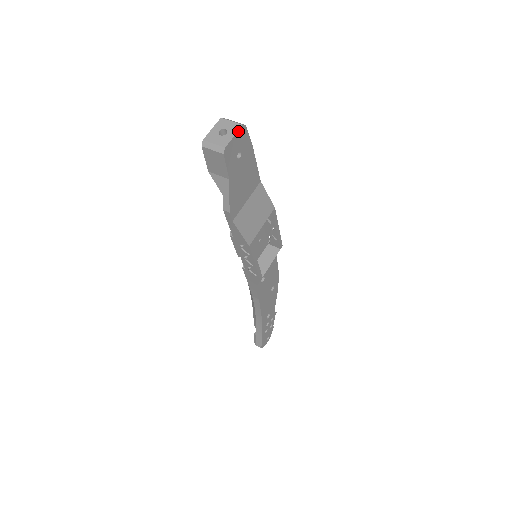
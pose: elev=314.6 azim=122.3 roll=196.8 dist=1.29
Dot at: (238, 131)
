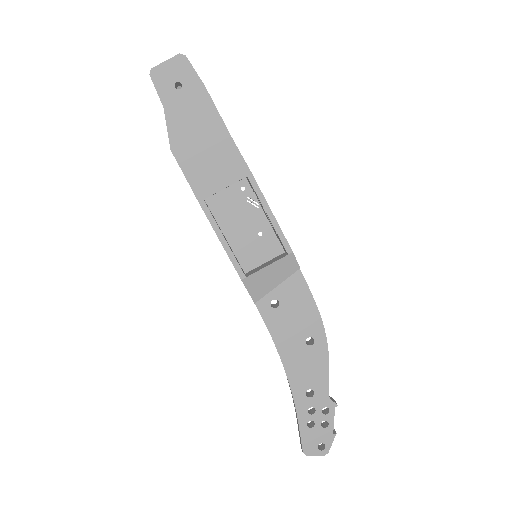
Dot at: (173, 58)
